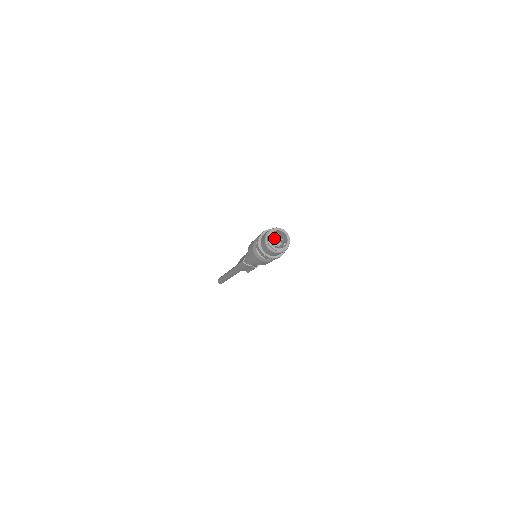
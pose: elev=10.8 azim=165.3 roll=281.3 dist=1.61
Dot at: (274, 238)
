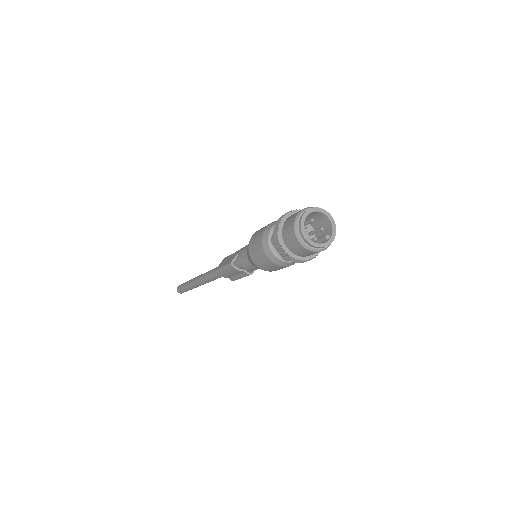
Dot at: occluded
